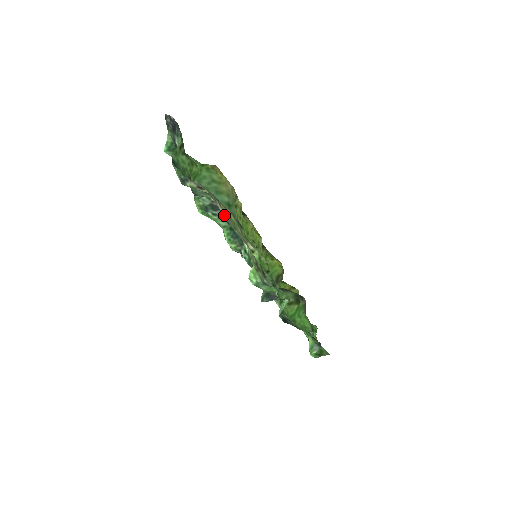
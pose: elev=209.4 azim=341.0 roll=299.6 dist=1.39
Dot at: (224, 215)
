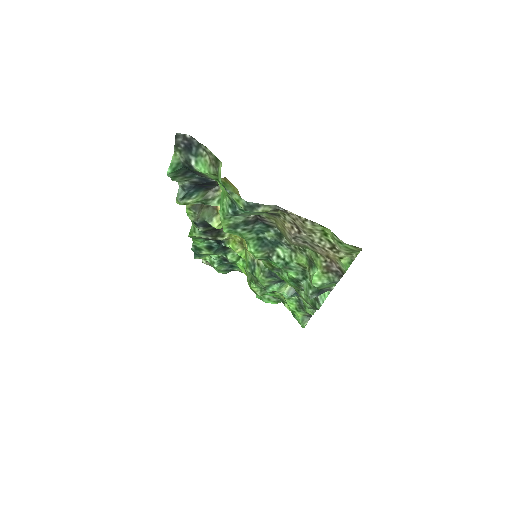
Dot at: (291, 230)
